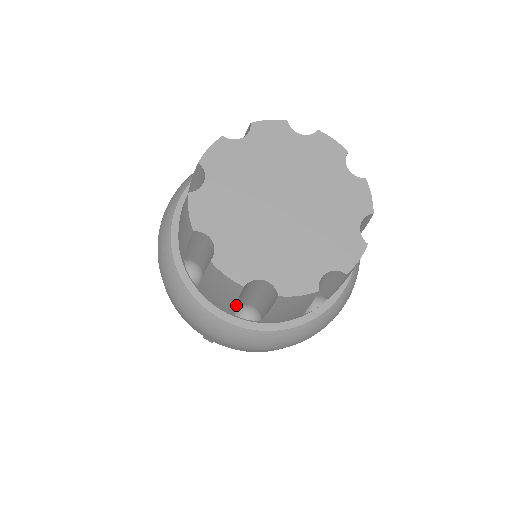
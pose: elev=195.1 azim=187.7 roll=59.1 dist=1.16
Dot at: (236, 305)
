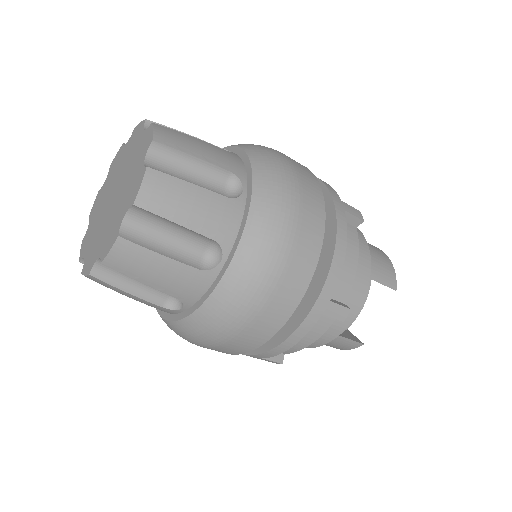
Dot at: (151, 299)
